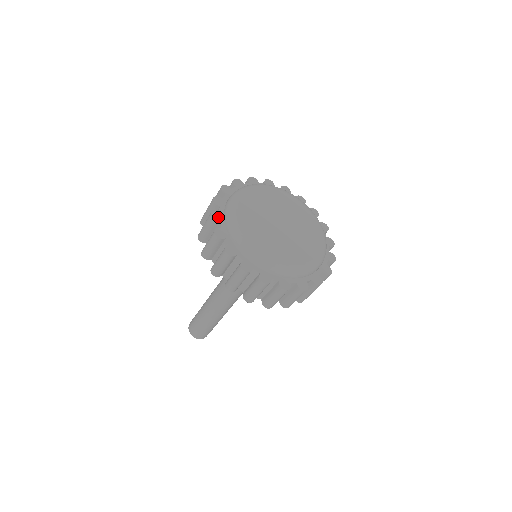
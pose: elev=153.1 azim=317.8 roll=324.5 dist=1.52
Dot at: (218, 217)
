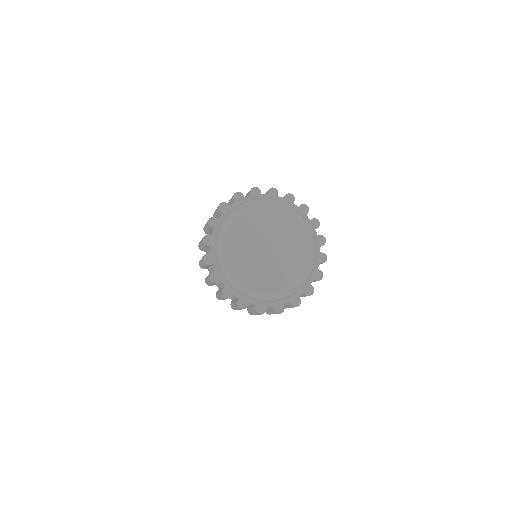
Dot at: (217, 277)
